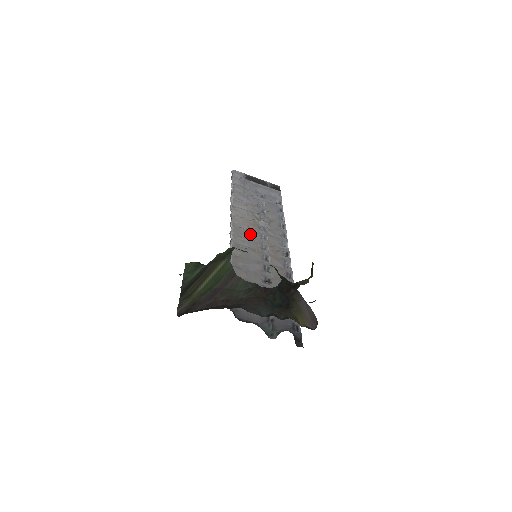
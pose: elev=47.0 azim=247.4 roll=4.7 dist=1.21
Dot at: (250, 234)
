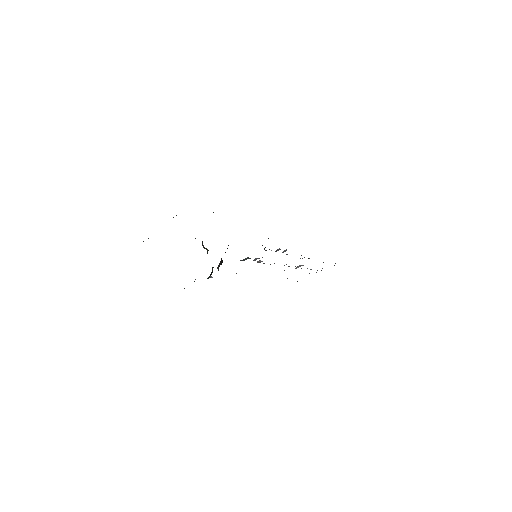
Dot at: occluded
